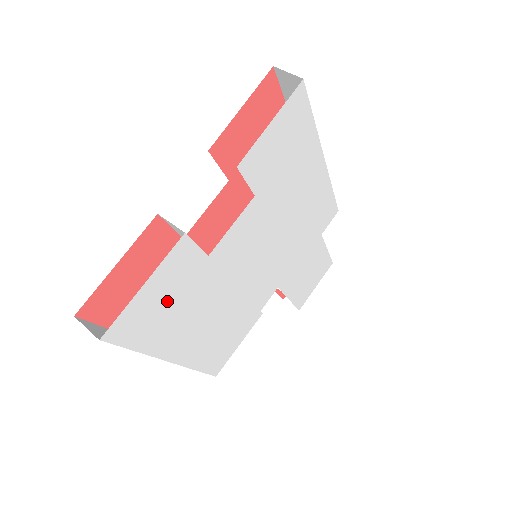
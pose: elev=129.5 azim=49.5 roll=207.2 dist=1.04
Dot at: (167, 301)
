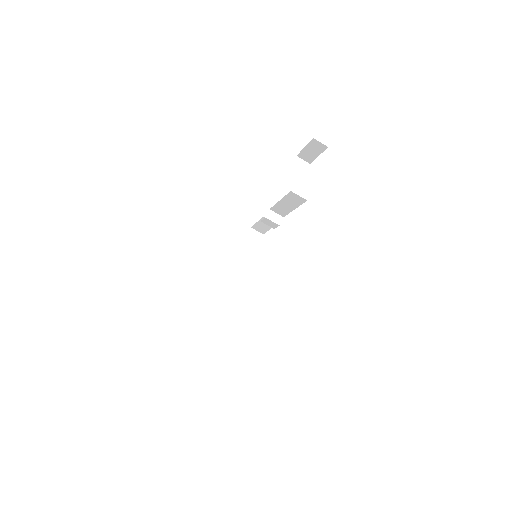
Dot at: occluded
